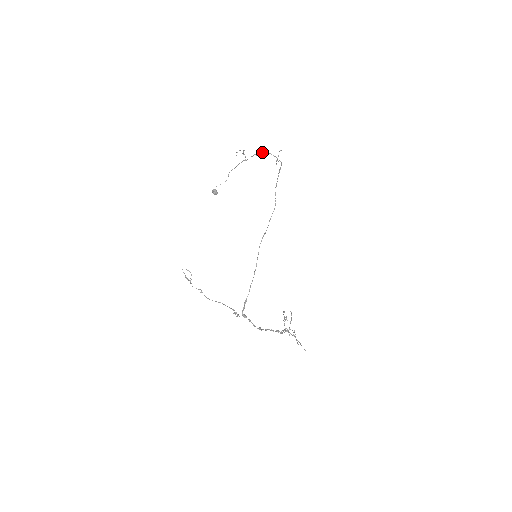
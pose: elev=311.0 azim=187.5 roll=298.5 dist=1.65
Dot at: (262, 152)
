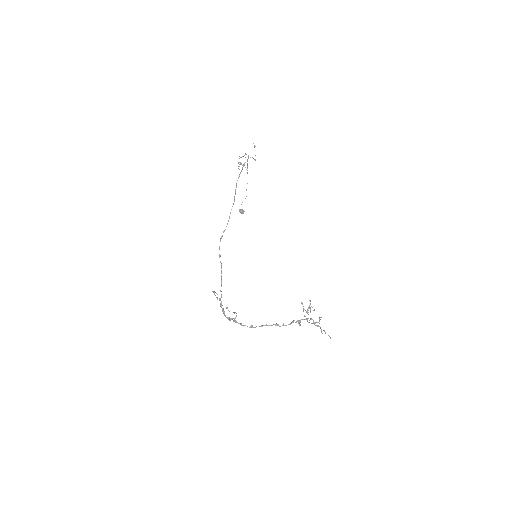
Dot at: occluded
